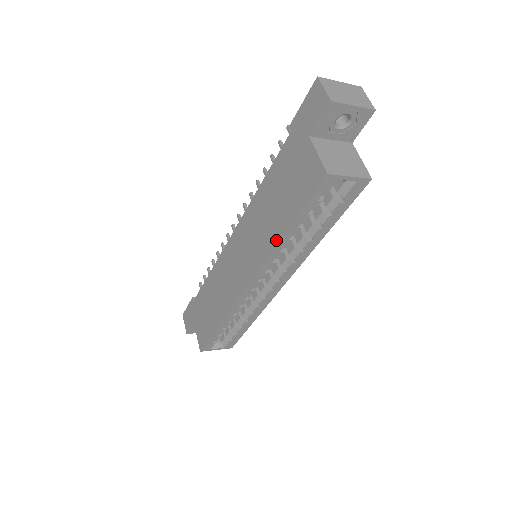
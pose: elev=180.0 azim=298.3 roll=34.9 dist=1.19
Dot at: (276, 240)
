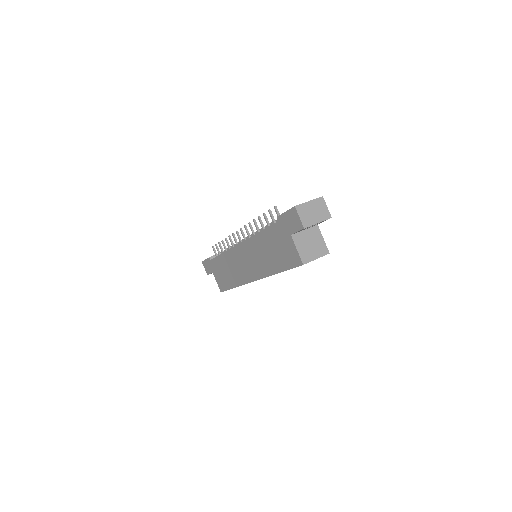
Dot at: (272, 273)
